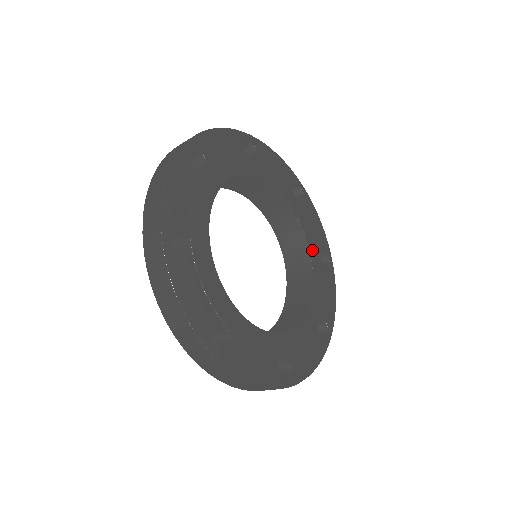
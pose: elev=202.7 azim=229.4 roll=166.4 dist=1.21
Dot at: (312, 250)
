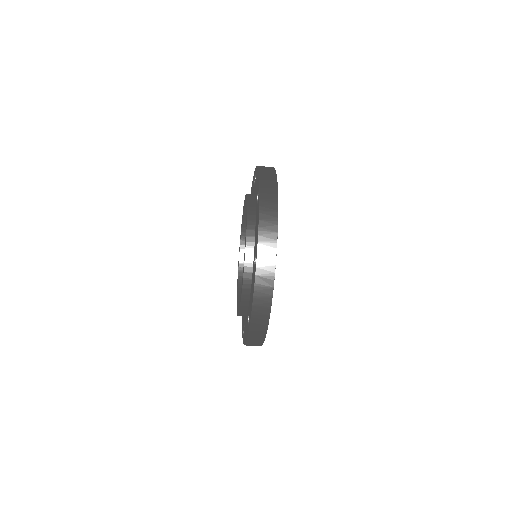
Dot at: occluded
